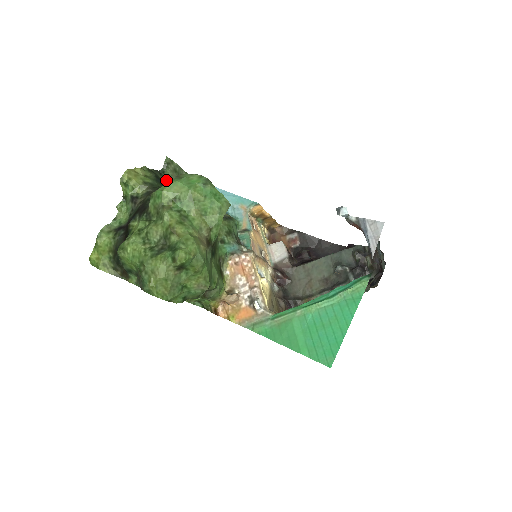
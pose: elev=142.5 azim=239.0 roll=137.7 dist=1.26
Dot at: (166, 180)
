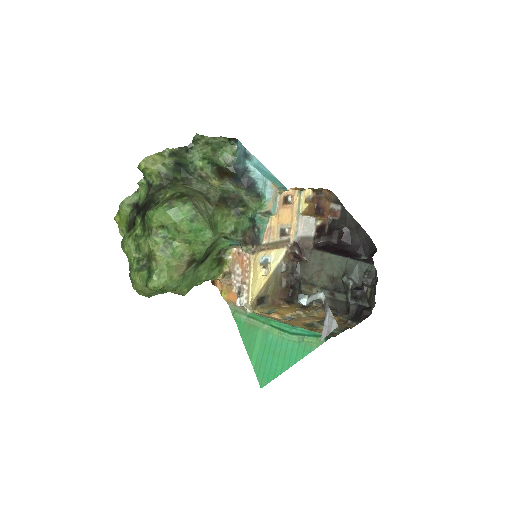
Dot at: (192, 158)
